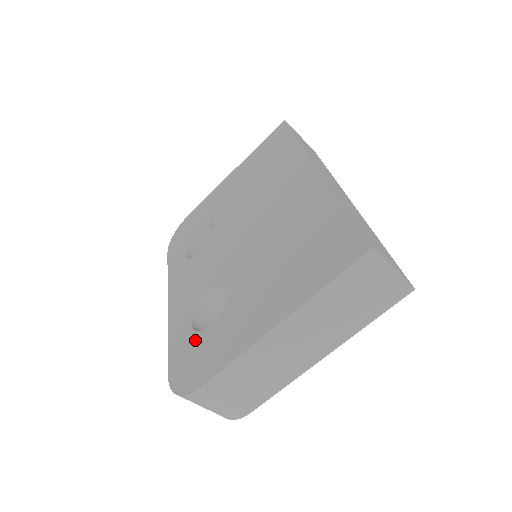
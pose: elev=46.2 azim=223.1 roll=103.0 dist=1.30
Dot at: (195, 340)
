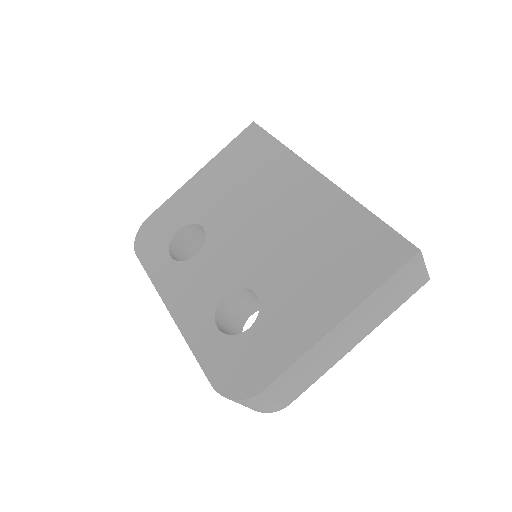
Dot at: (234, 344)
